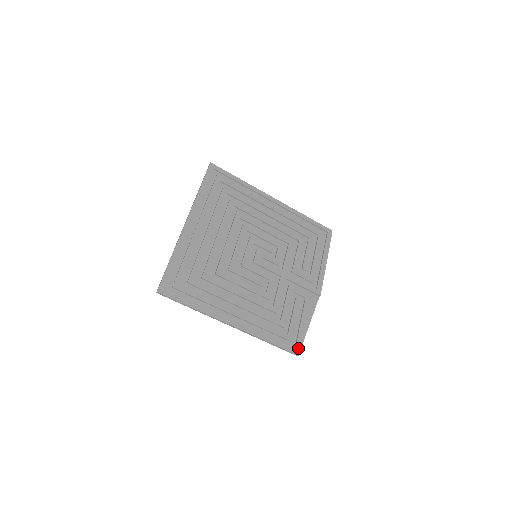
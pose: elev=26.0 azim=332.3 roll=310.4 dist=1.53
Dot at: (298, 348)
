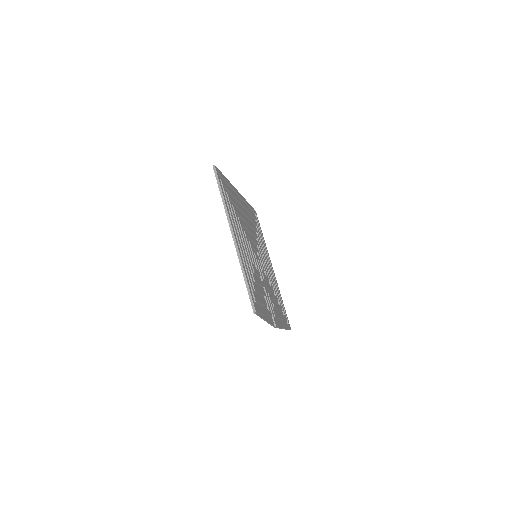
Dot at: (257, 309)
